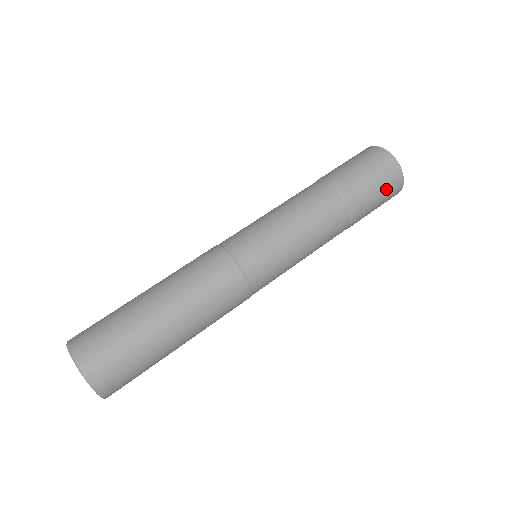
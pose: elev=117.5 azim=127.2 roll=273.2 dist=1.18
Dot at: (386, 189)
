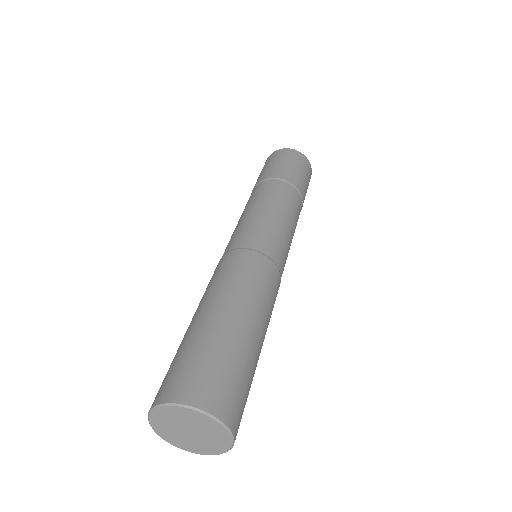
Dot at: occluded
